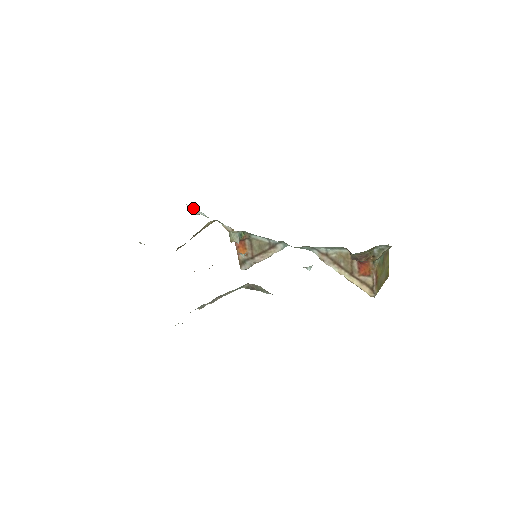
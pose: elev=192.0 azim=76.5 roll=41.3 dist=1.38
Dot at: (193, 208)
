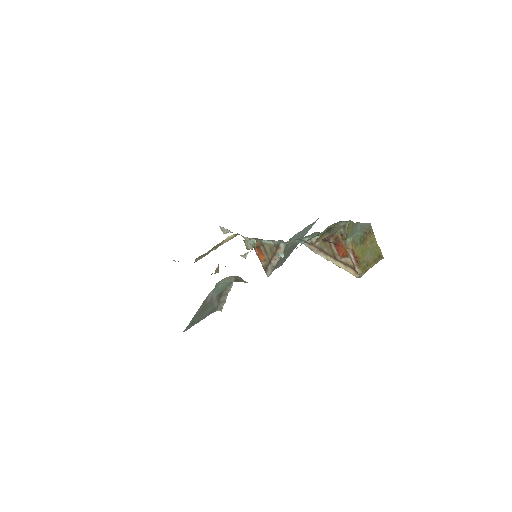
Dot at: (223, 228)
